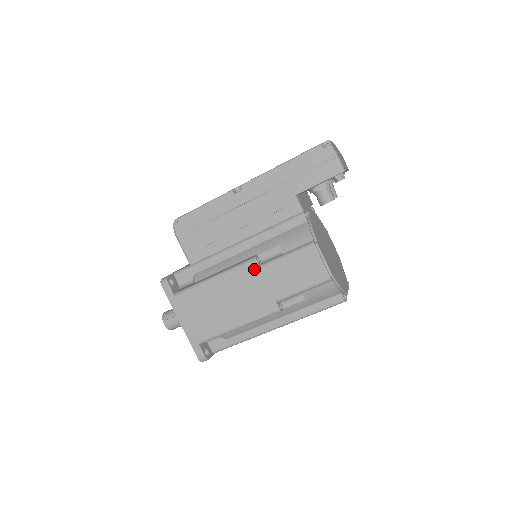
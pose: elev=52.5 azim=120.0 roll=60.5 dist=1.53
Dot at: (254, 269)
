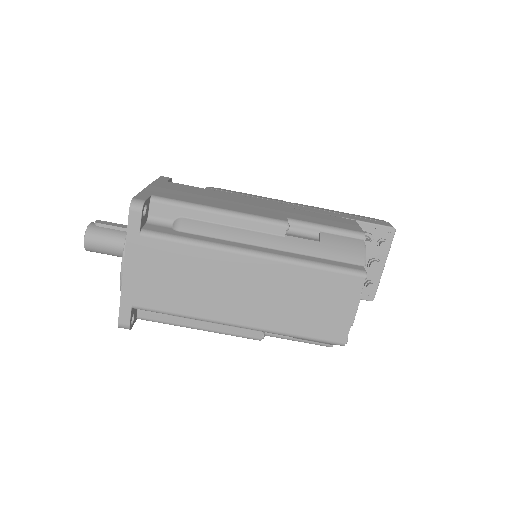
Dot at: (277, 204)
